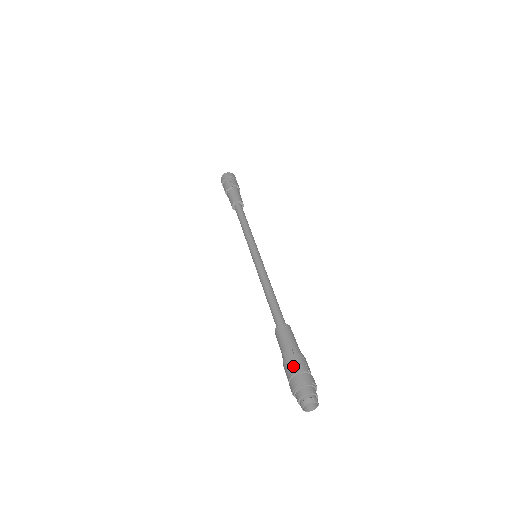
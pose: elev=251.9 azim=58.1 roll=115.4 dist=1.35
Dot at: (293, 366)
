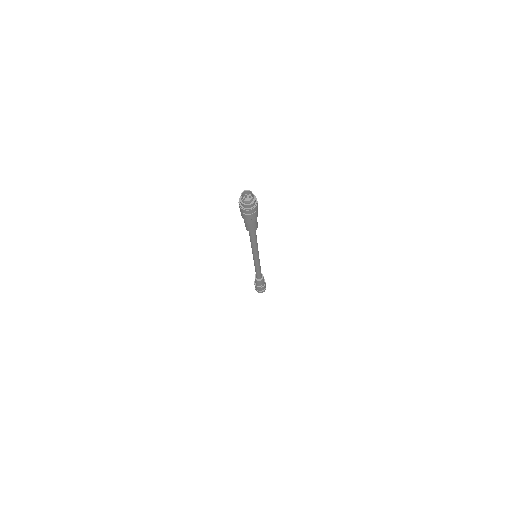
Dot at: occluded
